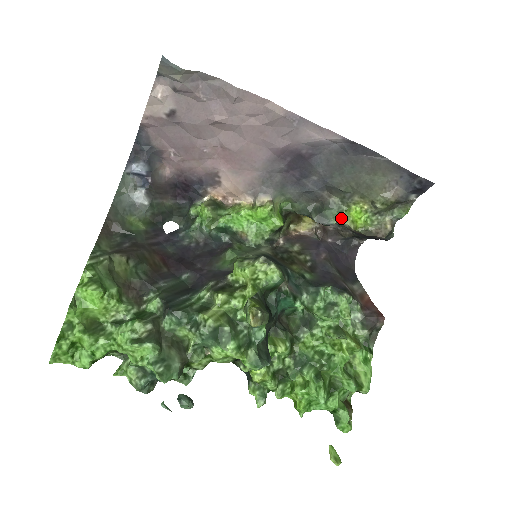
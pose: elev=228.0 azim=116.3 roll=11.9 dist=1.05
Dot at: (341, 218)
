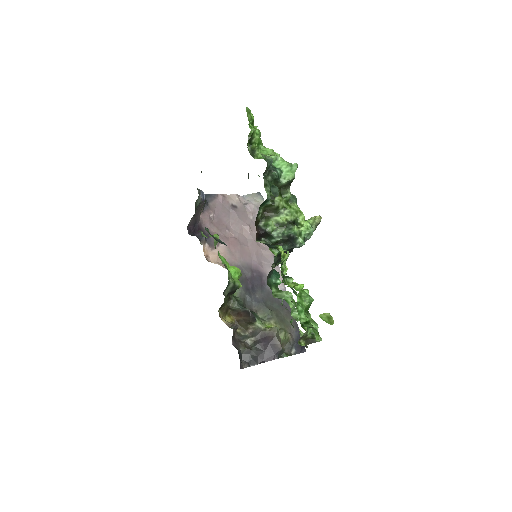
Dot at: (261, 323)
